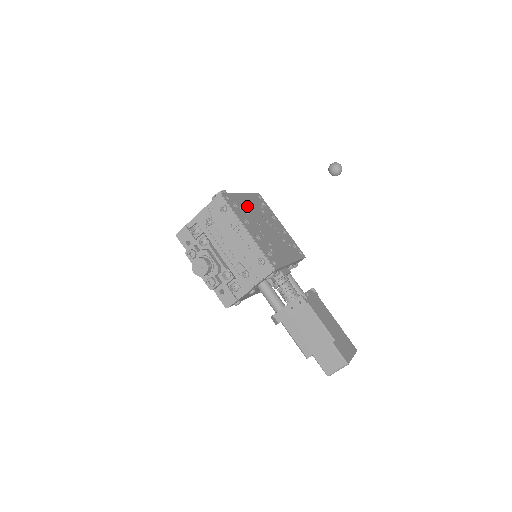
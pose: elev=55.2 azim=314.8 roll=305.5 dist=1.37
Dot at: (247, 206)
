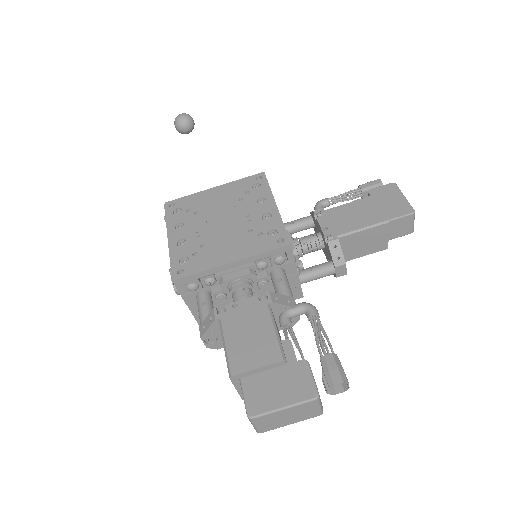
Dot at: (207, 203)
